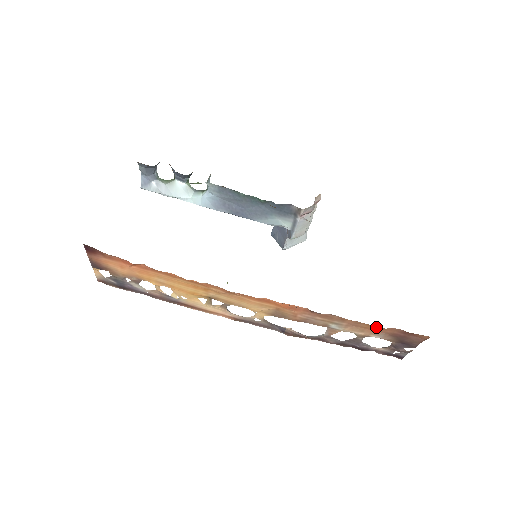
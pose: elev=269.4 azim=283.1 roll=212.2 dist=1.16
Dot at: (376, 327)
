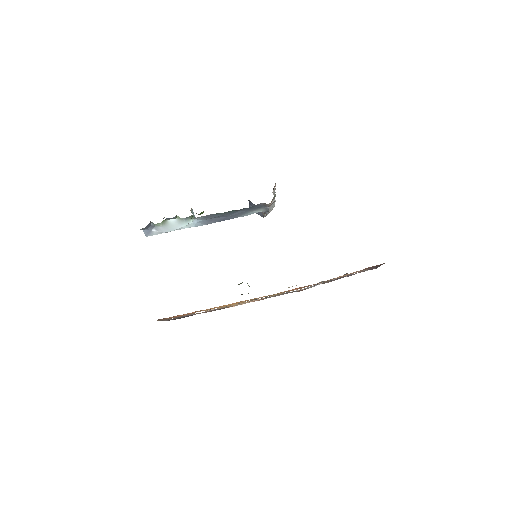
Dot at: occluded
